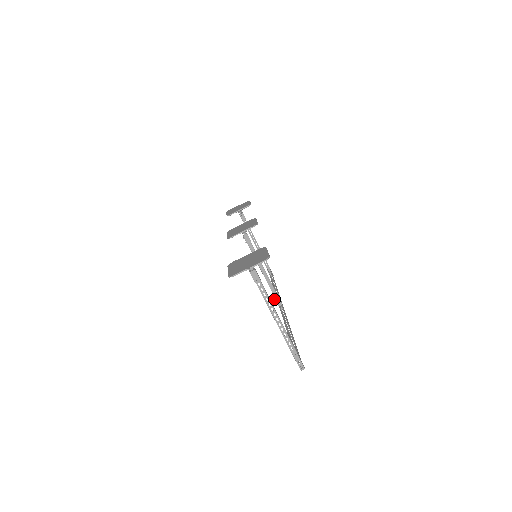
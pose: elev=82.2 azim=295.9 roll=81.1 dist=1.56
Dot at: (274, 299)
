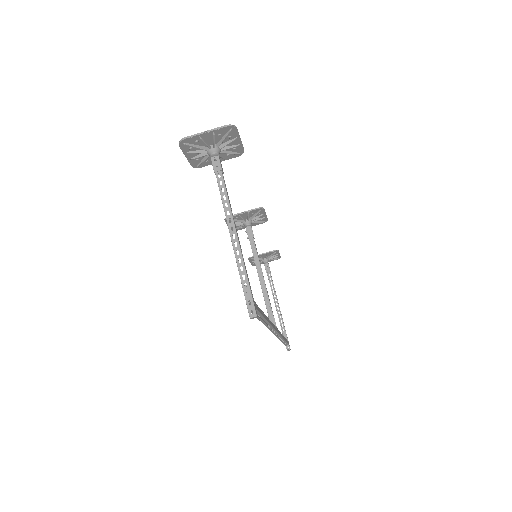
Dot at: occluded
